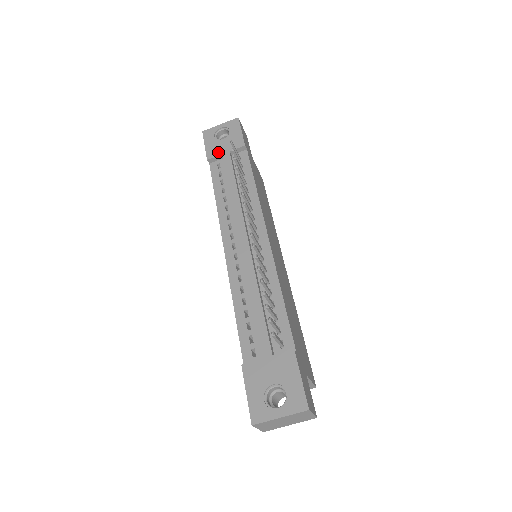
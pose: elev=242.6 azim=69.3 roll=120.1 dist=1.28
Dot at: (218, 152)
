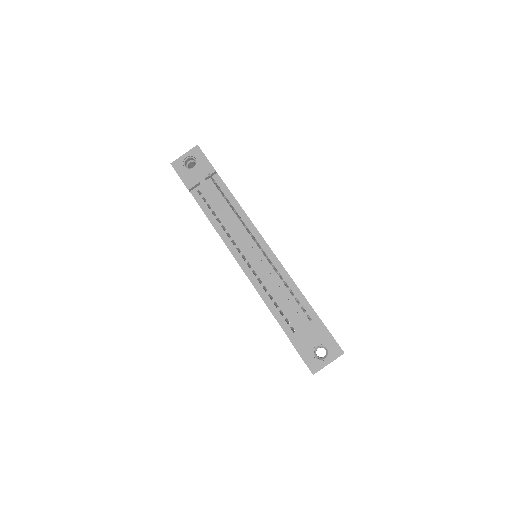
Dot at: (195, 181)
